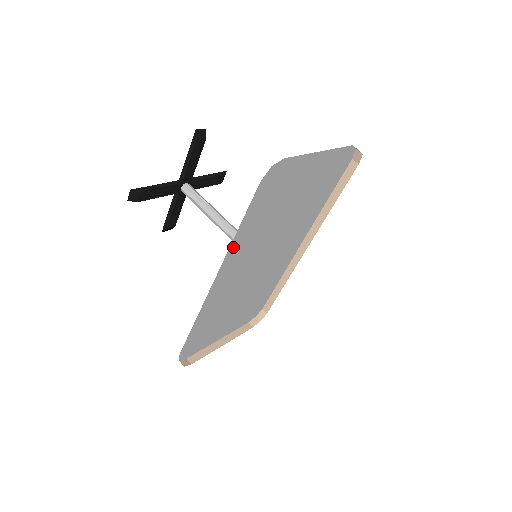
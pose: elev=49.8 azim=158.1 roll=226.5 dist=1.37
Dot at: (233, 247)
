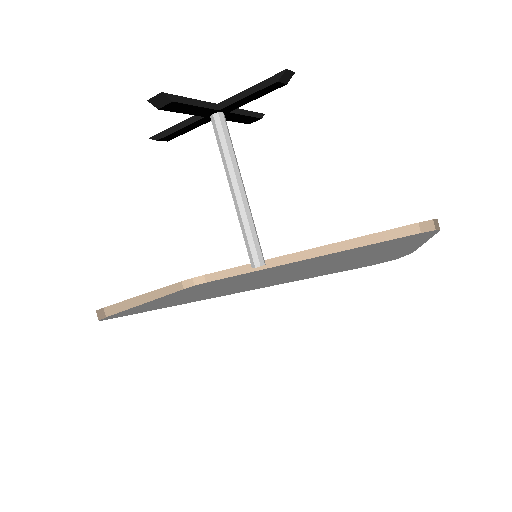
Dot at: occluded
